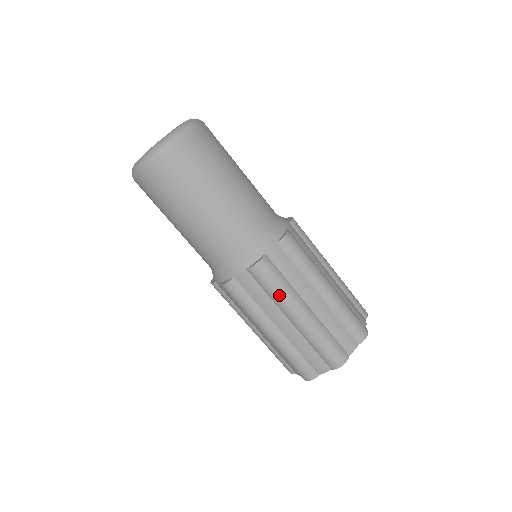
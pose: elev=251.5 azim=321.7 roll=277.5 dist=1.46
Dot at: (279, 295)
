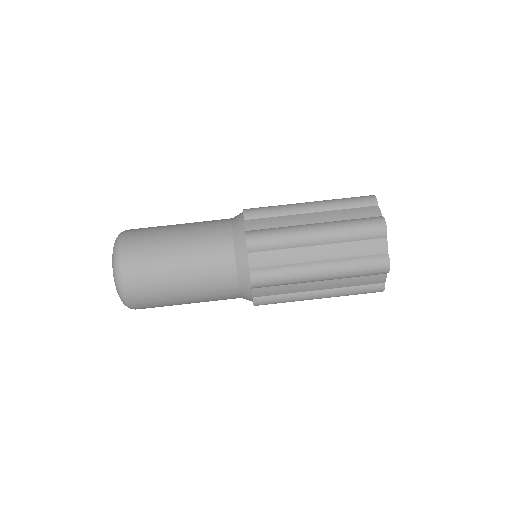
Dot at: (285, 238)
